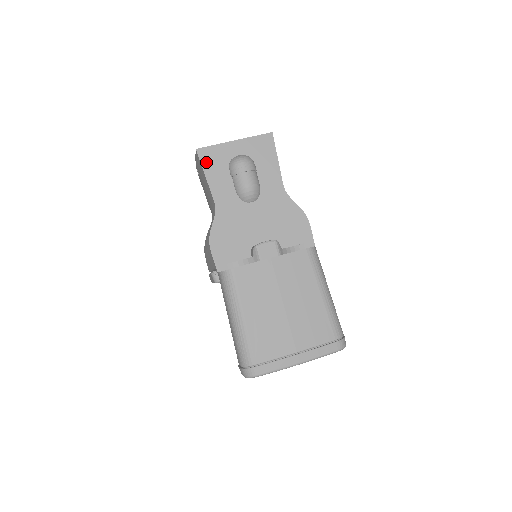
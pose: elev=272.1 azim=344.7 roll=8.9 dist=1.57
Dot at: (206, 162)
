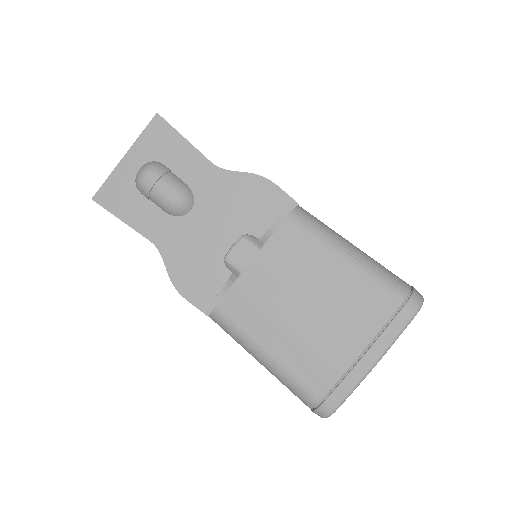
Dot at: (111, 205)
